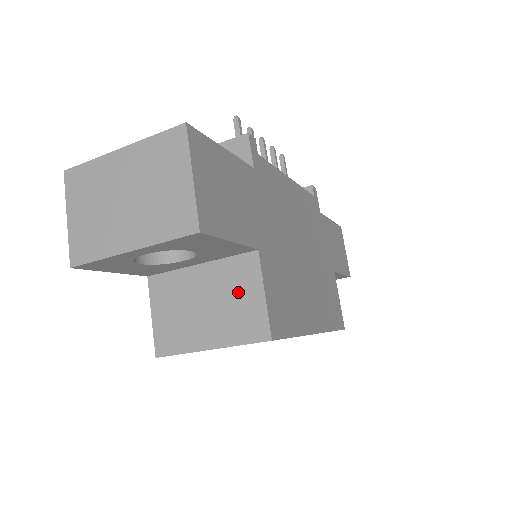
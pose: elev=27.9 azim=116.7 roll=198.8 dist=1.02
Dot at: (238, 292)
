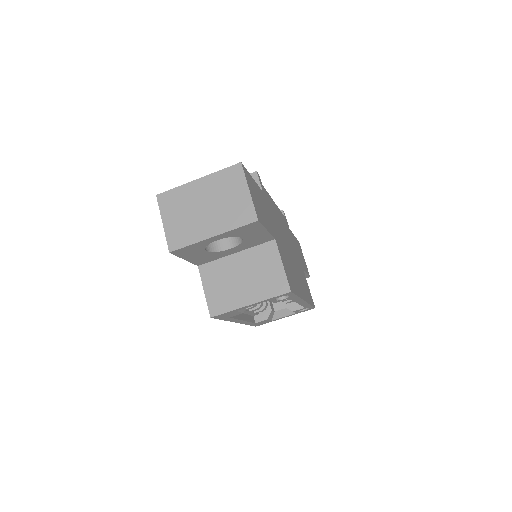
Dot at: (265, 266)
